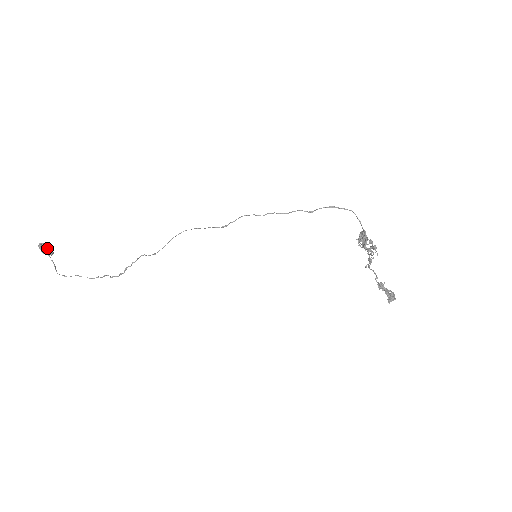
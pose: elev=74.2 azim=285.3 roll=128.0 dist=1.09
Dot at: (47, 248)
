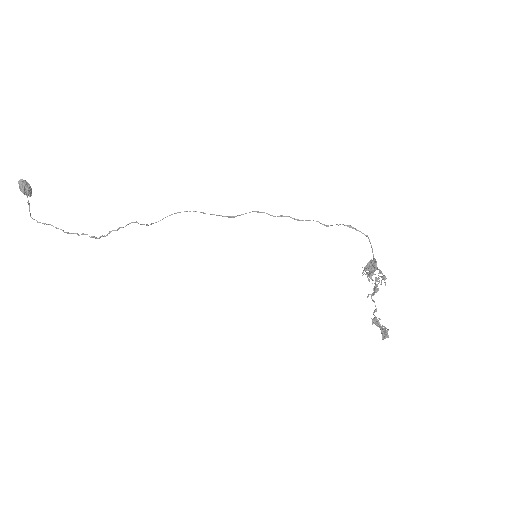
Dot at: (28, 187)
